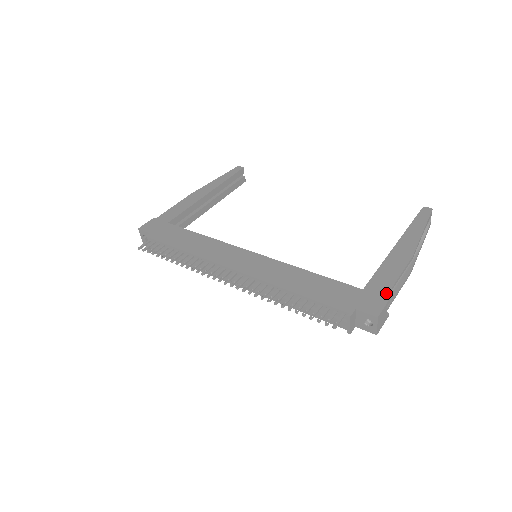
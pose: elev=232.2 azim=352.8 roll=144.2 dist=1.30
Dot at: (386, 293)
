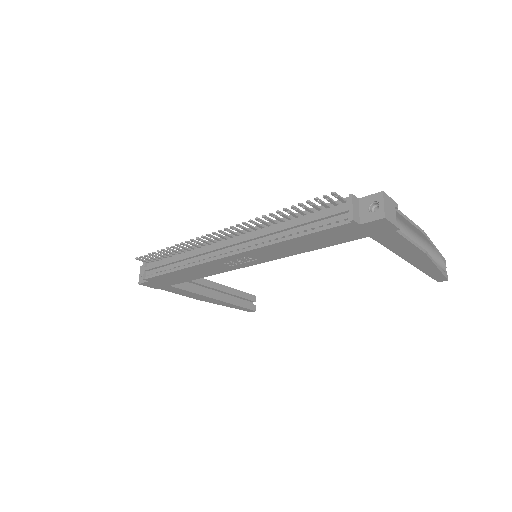
Dot at: occluded
